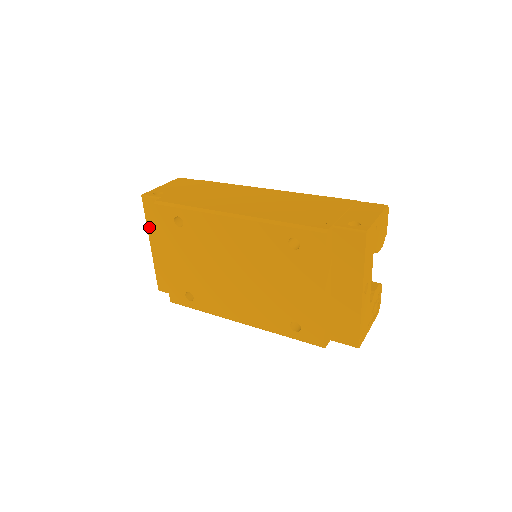
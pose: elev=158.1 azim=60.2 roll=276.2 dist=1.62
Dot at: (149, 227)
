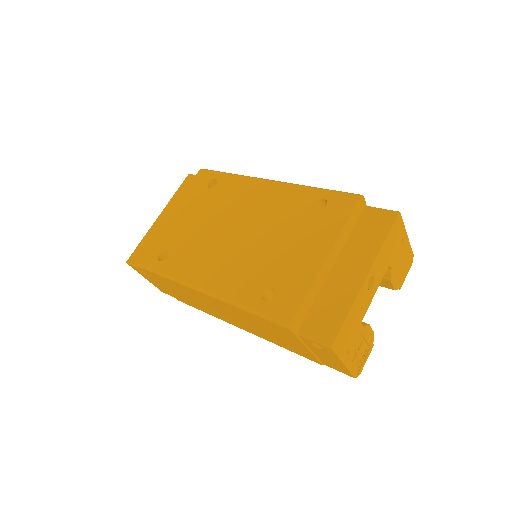
Dot at: (173, 199)
